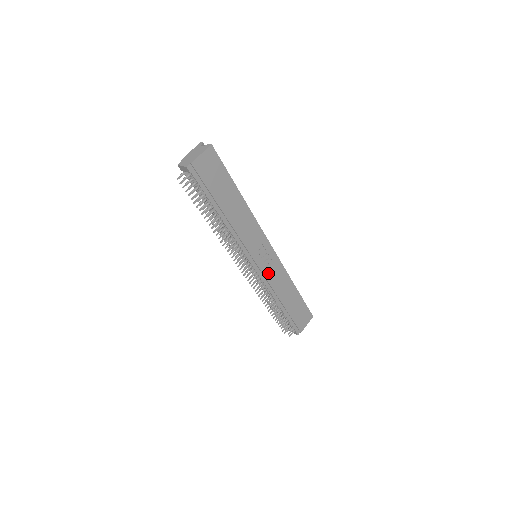
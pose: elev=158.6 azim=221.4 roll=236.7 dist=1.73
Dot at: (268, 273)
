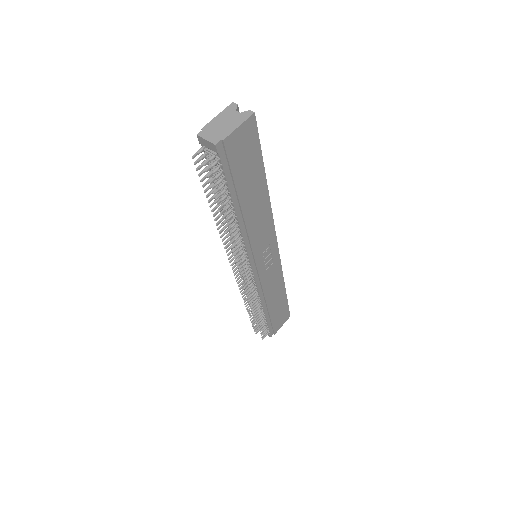
Dot at: (265, 277)
